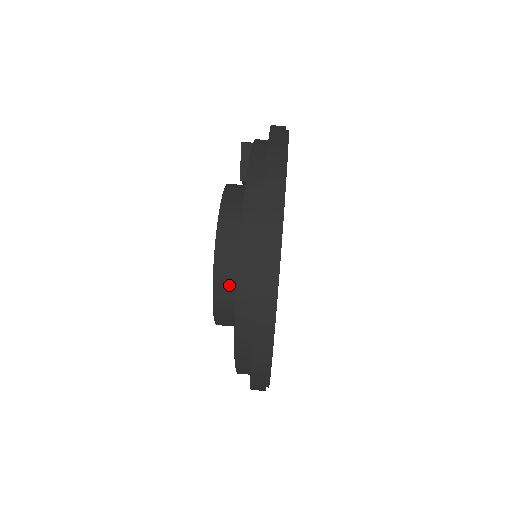
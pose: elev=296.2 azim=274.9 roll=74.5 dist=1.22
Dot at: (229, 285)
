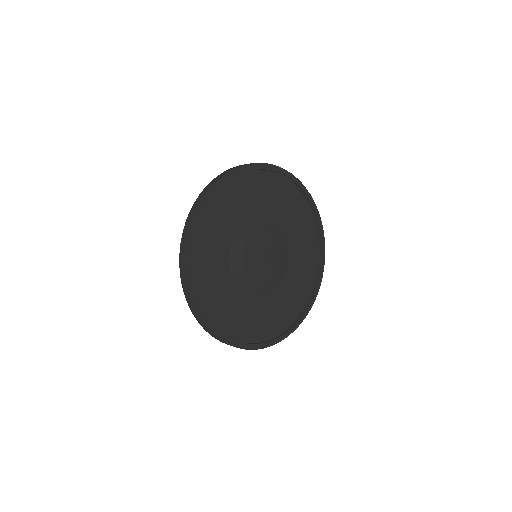
Dot at: occluded
